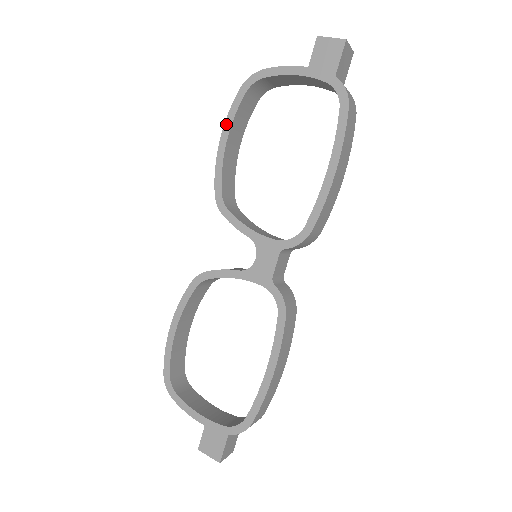
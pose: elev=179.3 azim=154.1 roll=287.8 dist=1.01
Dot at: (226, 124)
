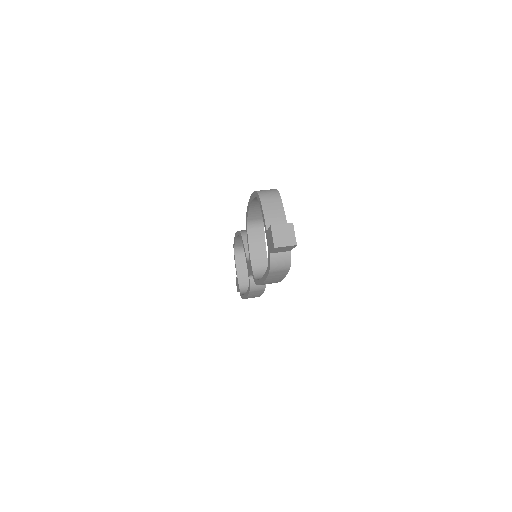
Dot at: (251, 196)
